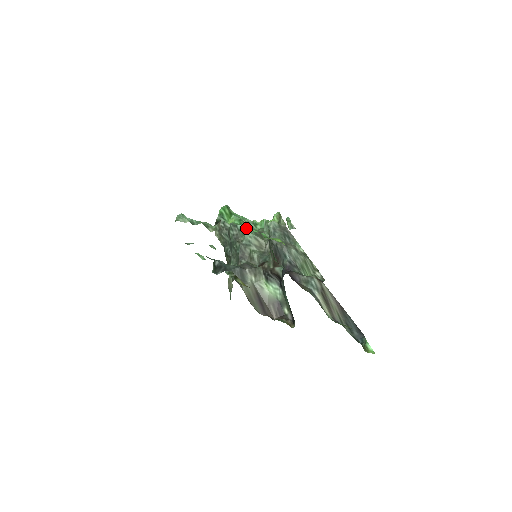
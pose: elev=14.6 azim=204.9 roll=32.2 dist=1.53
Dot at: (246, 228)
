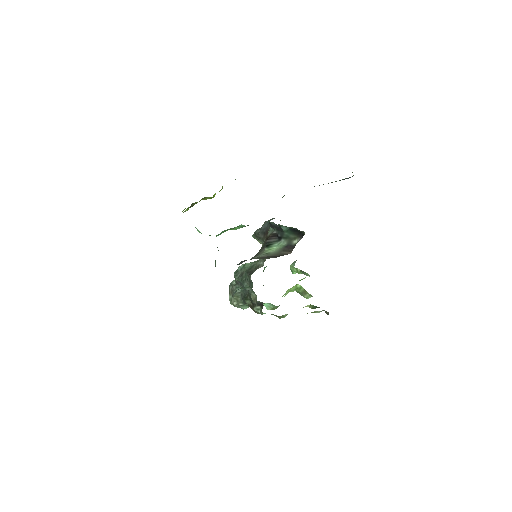
Dot at: (244, 264)
